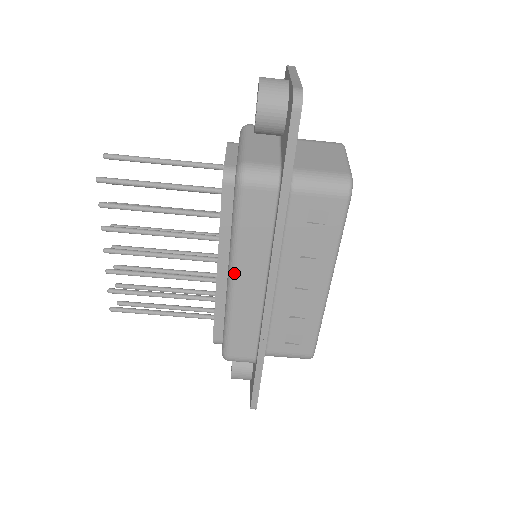
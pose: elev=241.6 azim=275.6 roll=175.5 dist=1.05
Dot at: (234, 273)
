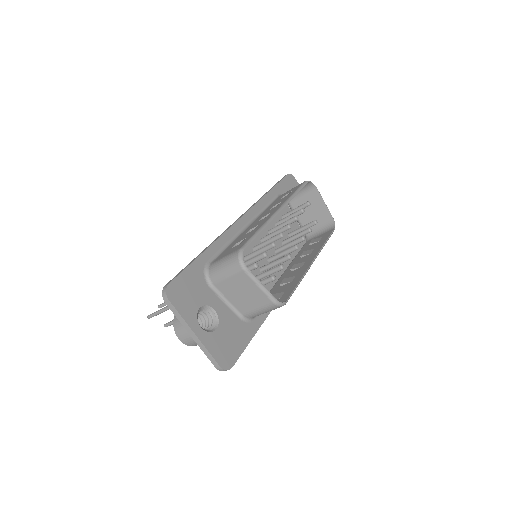
Dot at: occluded
